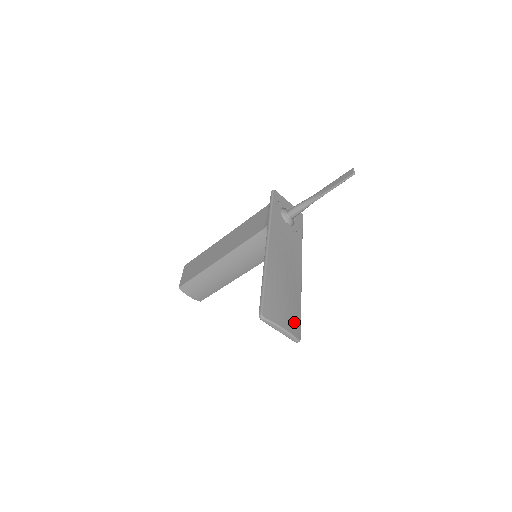
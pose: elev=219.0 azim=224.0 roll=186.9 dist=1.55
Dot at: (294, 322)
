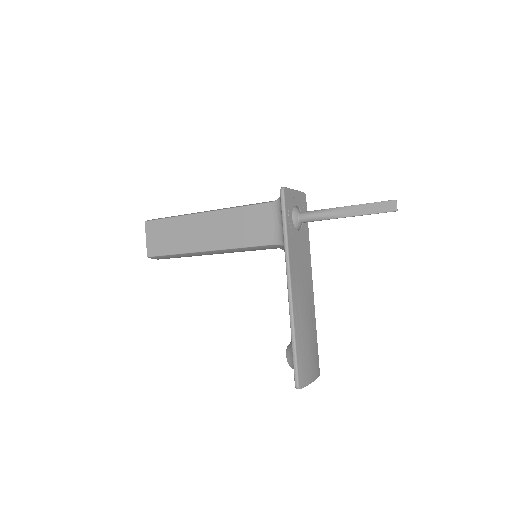
Dot at: (316, 362)
